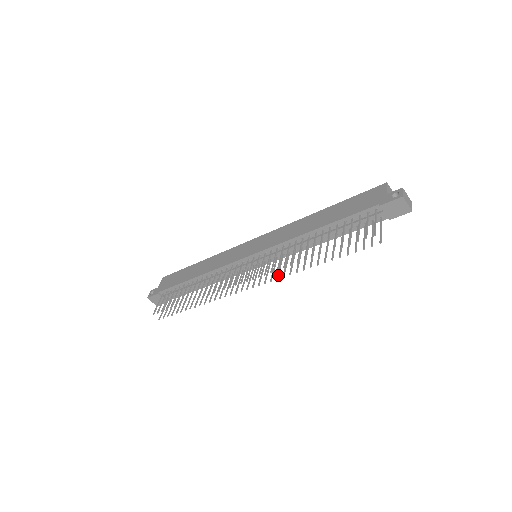
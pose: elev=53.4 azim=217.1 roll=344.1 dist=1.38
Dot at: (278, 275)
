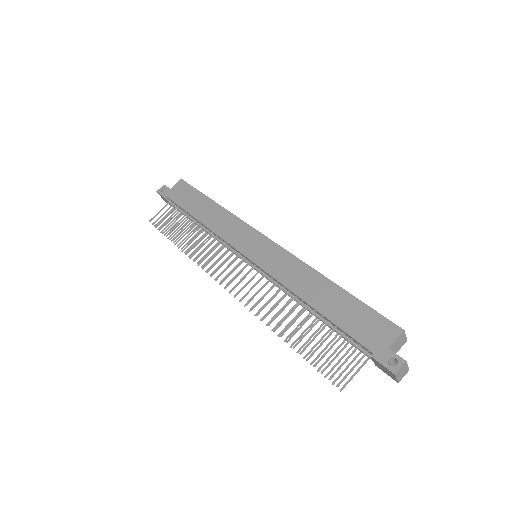
Dot at: occluded
